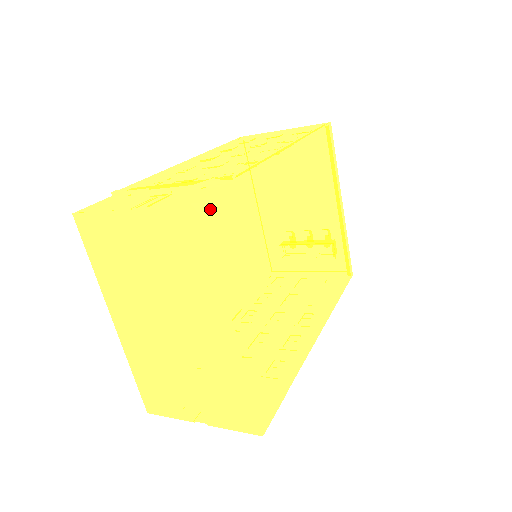
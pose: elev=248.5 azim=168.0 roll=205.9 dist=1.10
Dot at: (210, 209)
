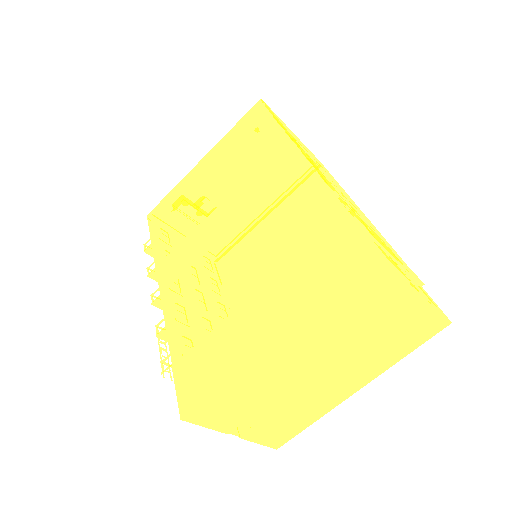
Dot at: occluded
